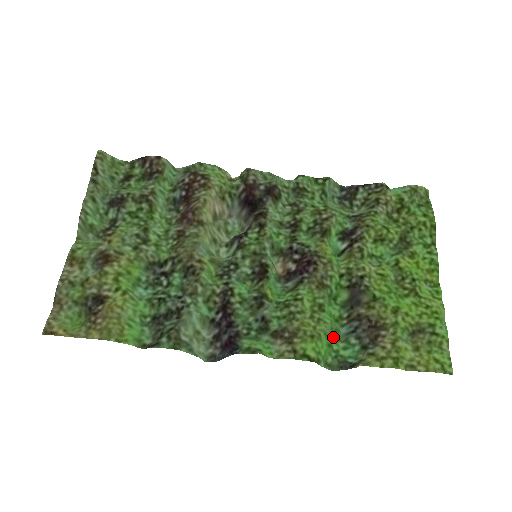
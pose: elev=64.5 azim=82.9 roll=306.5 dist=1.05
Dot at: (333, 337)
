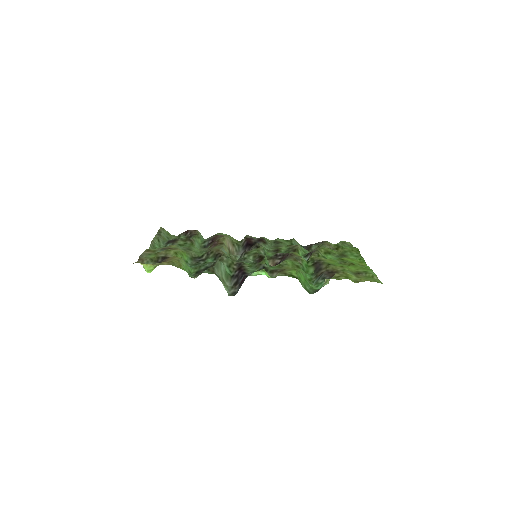
Dot at: (308, 281)
